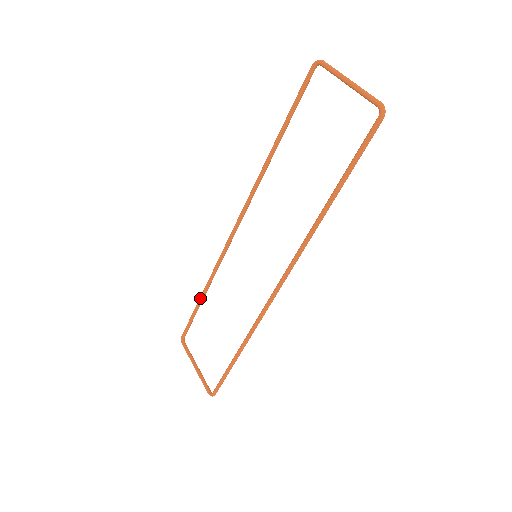
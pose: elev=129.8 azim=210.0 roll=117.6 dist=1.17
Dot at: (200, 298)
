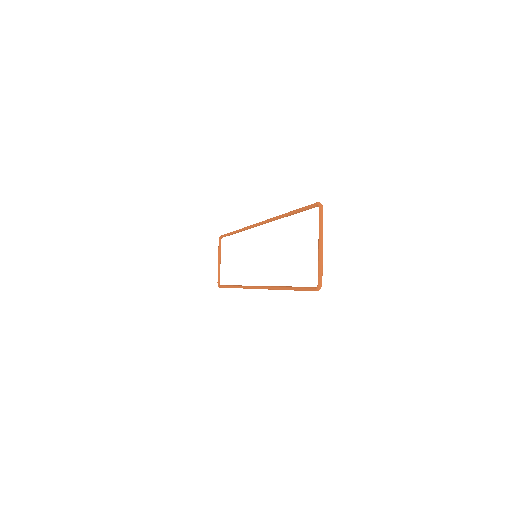
Dot at: (232, 233)
